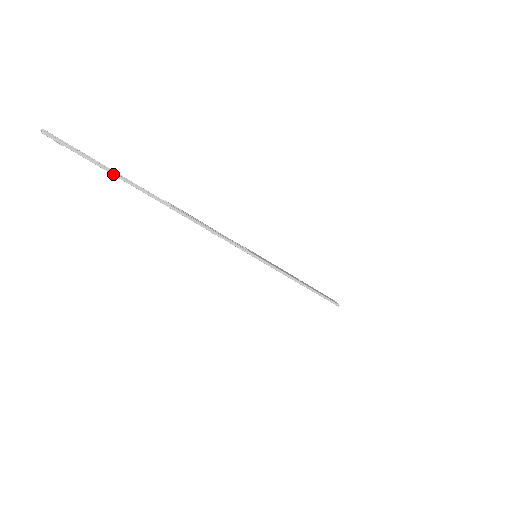
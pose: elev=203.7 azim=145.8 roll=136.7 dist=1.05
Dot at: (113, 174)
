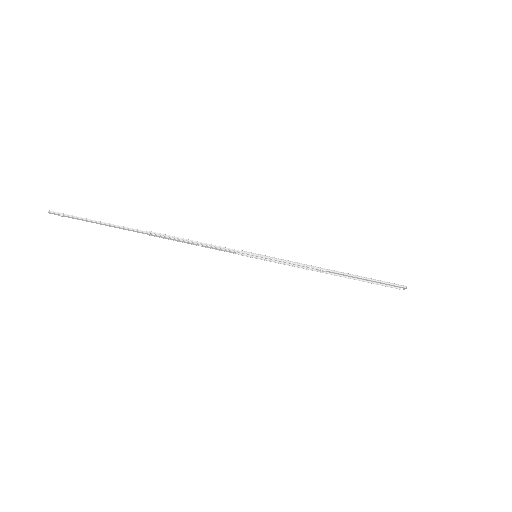
Dot at: (99, 223)
